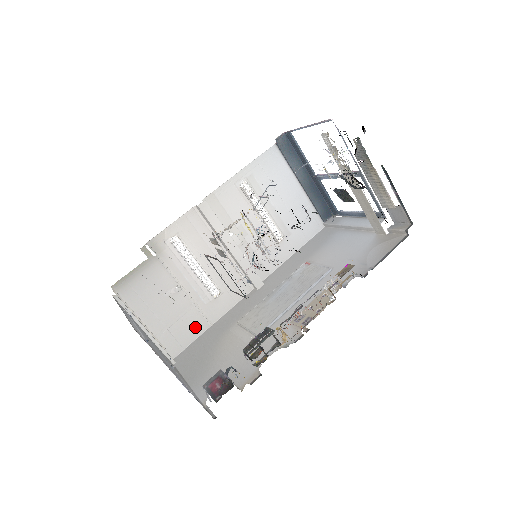
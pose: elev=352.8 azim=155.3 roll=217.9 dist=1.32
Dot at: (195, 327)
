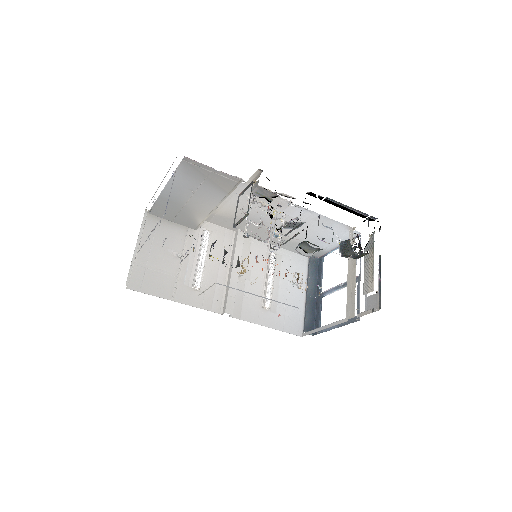
Dot at: (162, 288)
